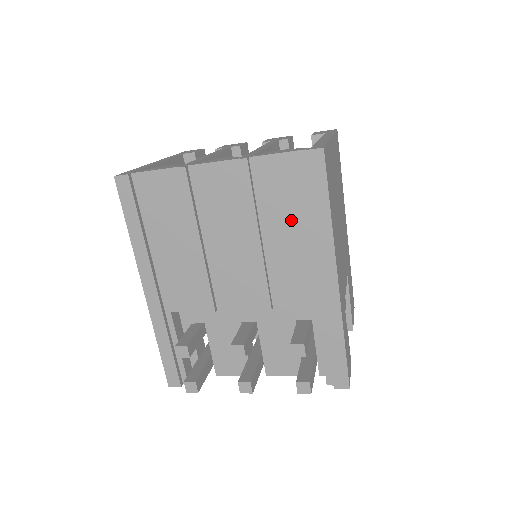
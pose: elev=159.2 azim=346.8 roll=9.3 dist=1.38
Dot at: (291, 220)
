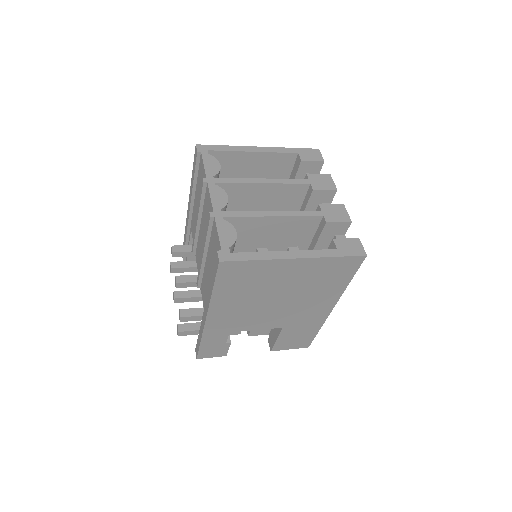
Dot at: (212, 268)
